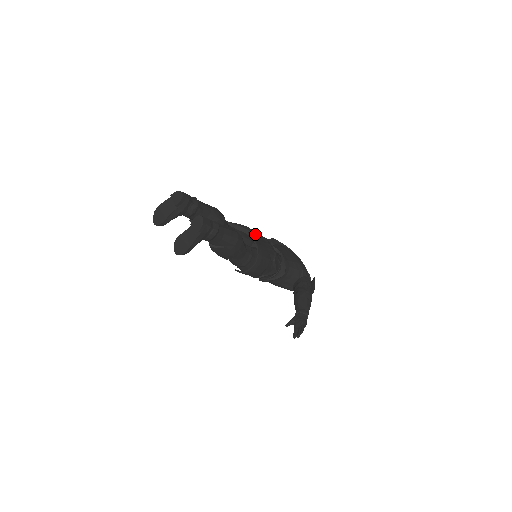
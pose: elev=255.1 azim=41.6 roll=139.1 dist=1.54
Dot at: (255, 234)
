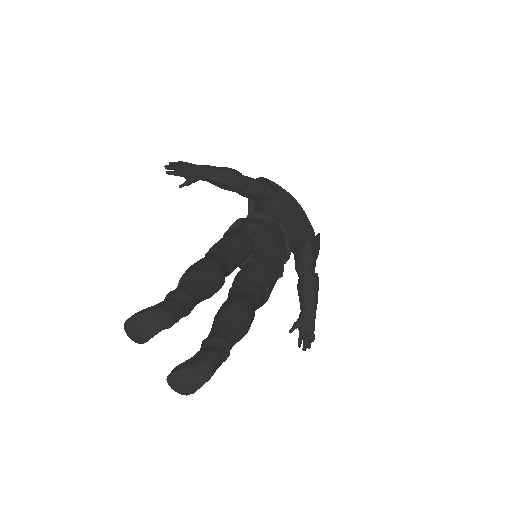
Dot at: (255, 226)
